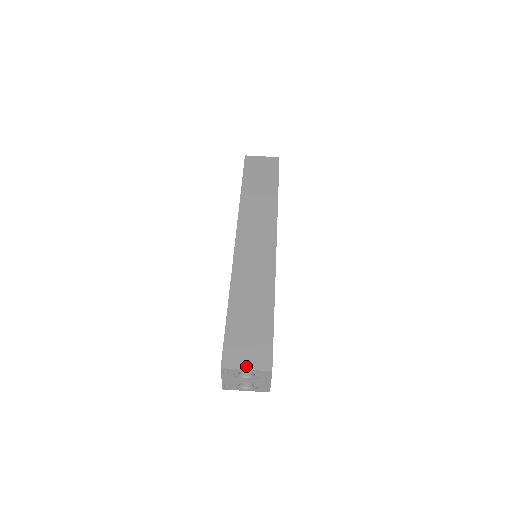
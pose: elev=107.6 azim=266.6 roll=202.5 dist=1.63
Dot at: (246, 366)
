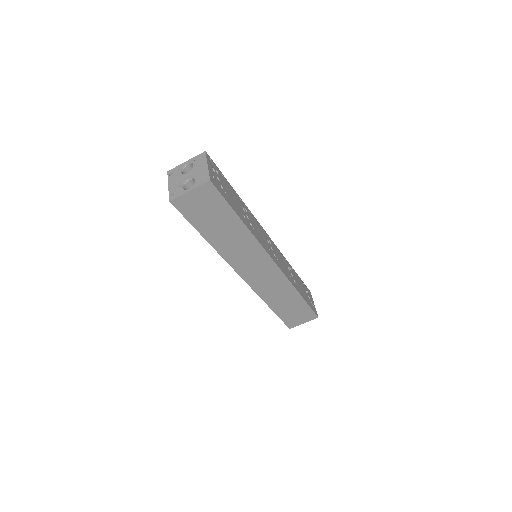
Dot at: (303, 323)
